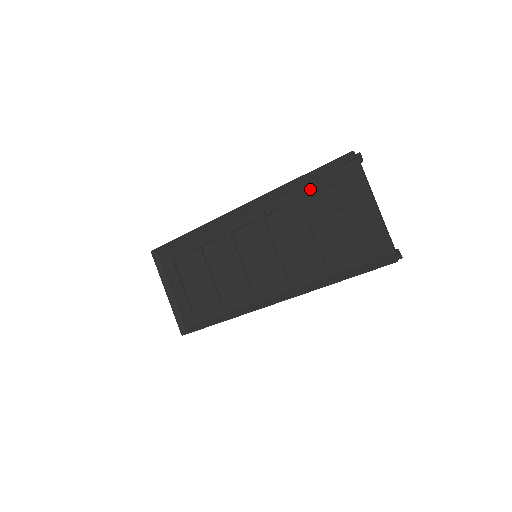
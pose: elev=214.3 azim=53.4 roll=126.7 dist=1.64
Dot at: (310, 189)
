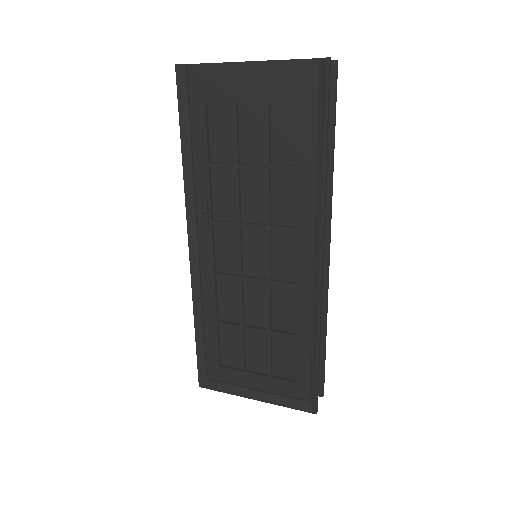
Dot at: (201, 142)
